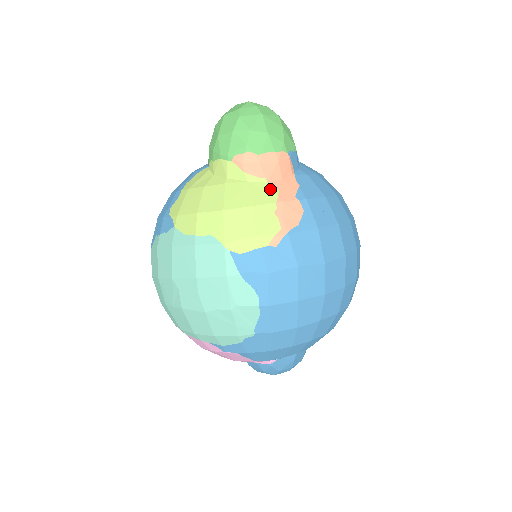
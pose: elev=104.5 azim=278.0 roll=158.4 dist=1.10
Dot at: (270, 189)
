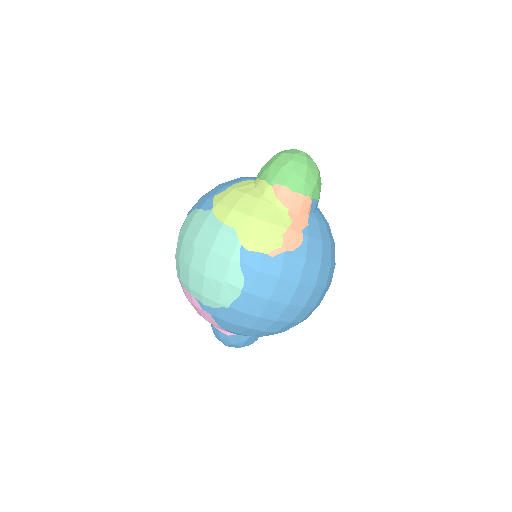
Dot at: (288, 217)
